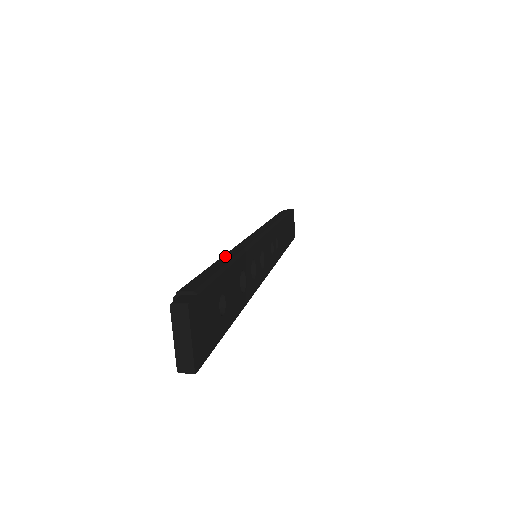
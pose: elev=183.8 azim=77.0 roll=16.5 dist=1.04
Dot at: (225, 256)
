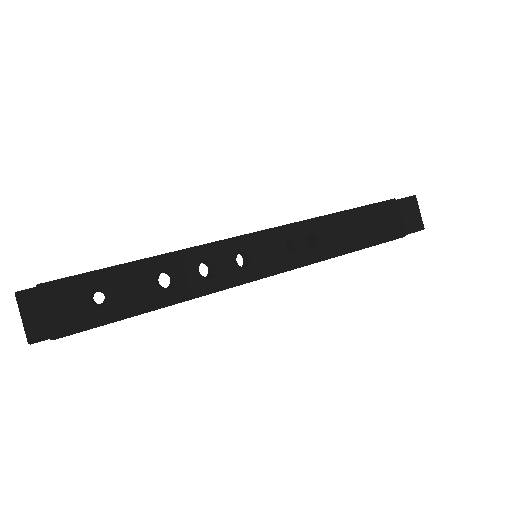
Dot at: occluded
